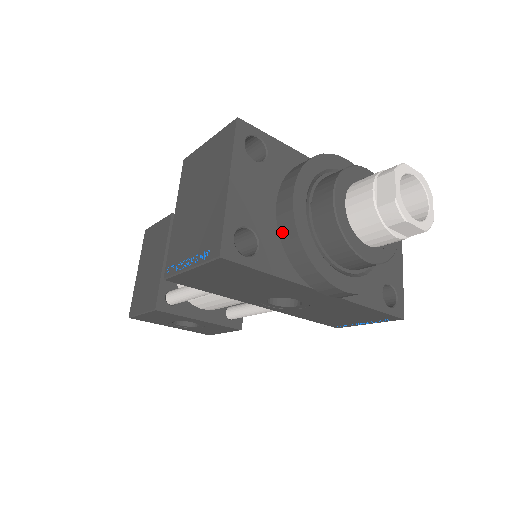
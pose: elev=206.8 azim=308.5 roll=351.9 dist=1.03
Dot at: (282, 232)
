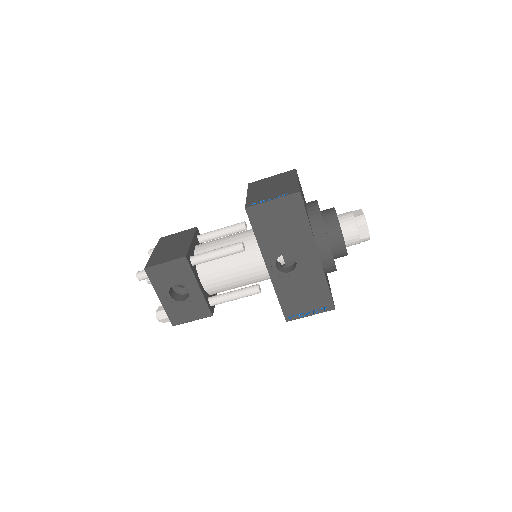
Dot at: (310, 213)
